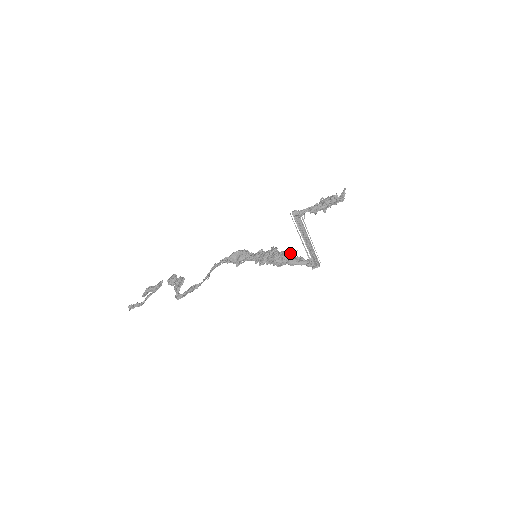
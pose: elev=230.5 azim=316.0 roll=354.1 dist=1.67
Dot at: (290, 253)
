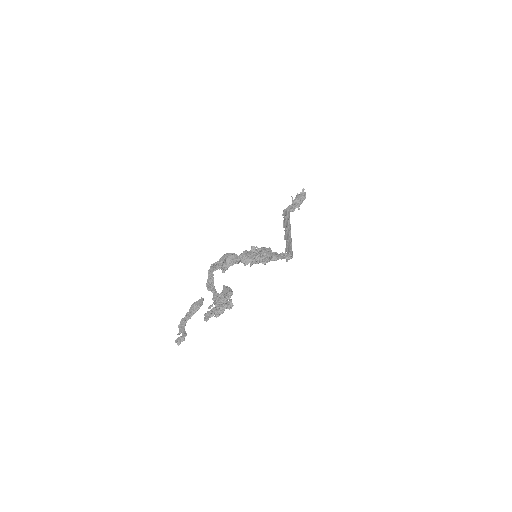
Dot at: occluded
